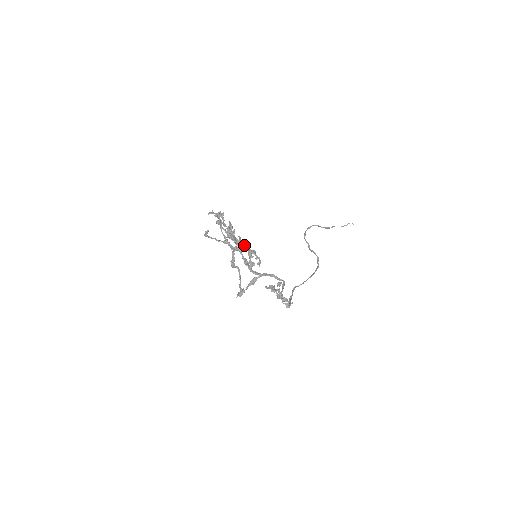
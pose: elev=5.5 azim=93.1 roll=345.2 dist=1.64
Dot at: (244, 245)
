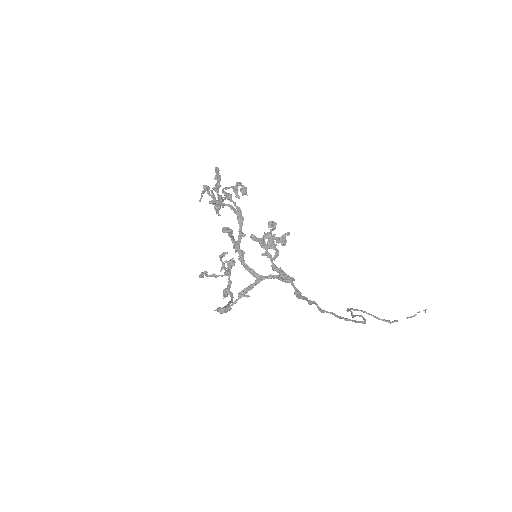
Dot at: occluded
